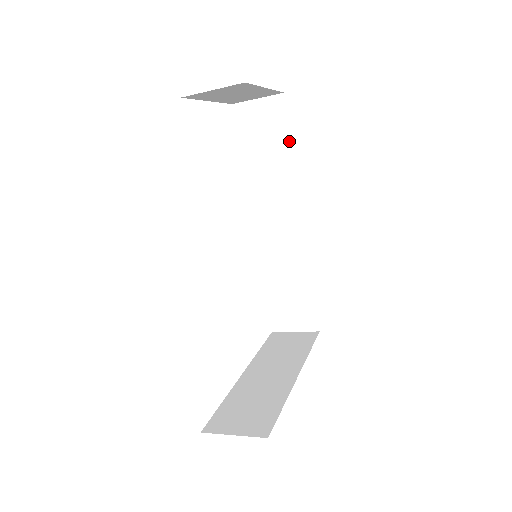
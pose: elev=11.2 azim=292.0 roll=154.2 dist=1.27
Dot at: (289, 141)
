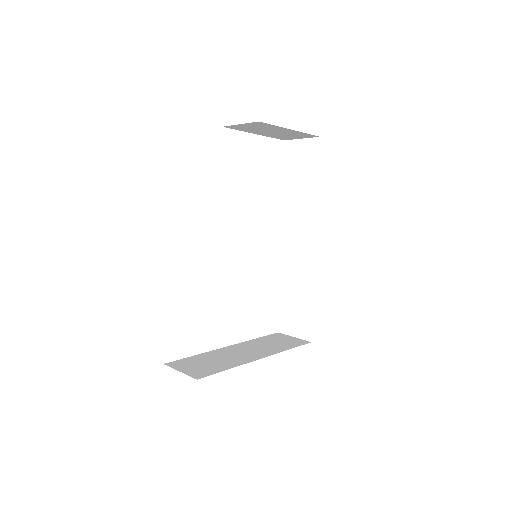
Dot at: (317, 176)
